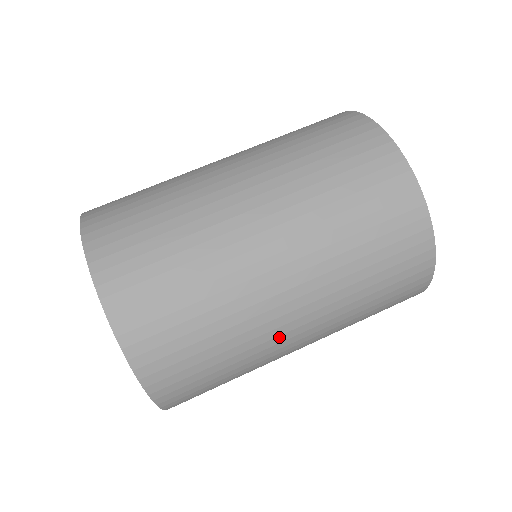
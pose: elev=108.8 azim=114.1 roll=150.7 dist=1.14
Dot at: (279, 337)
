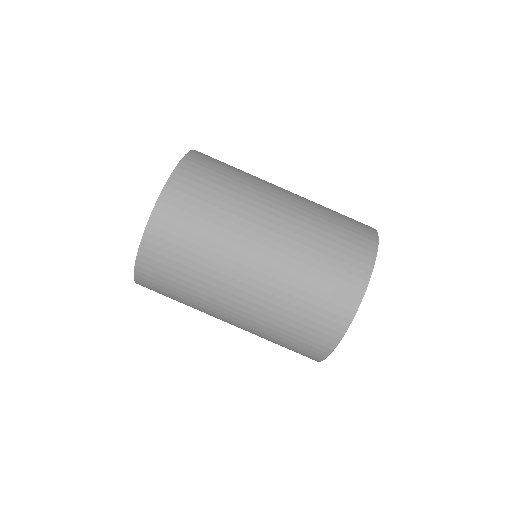
Dot at: (215, 317)
